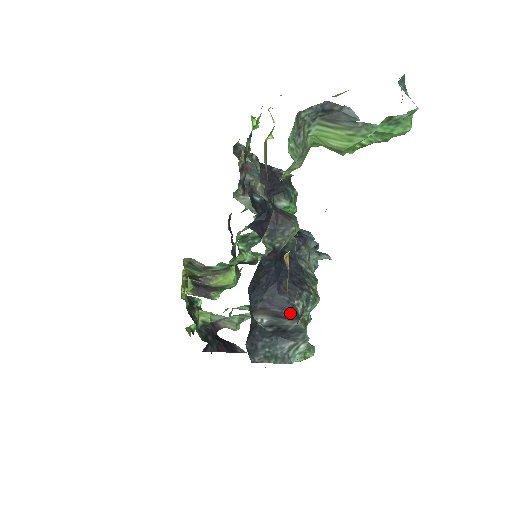
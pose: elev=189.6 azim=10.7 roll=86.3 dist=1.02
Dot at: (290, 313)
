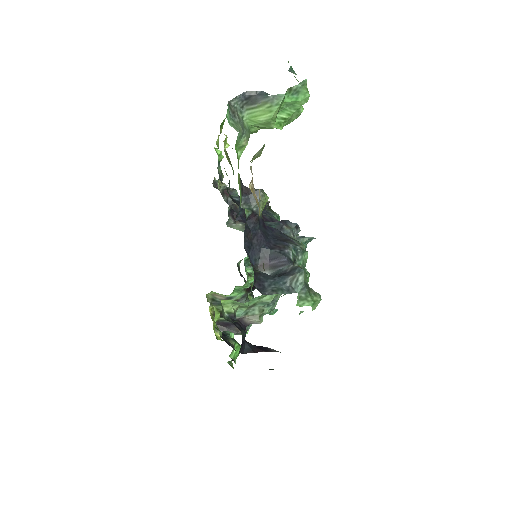
Dot at: (284, 260)
